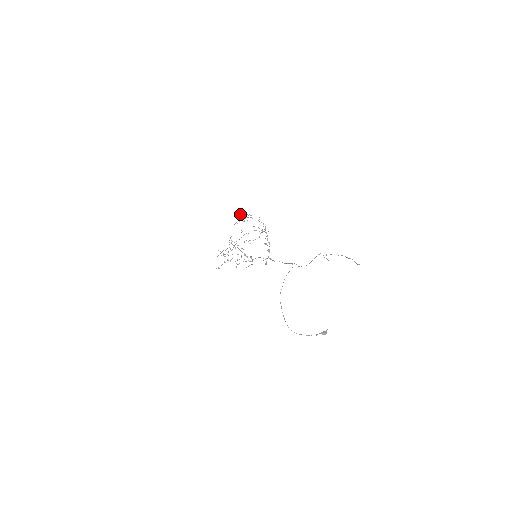
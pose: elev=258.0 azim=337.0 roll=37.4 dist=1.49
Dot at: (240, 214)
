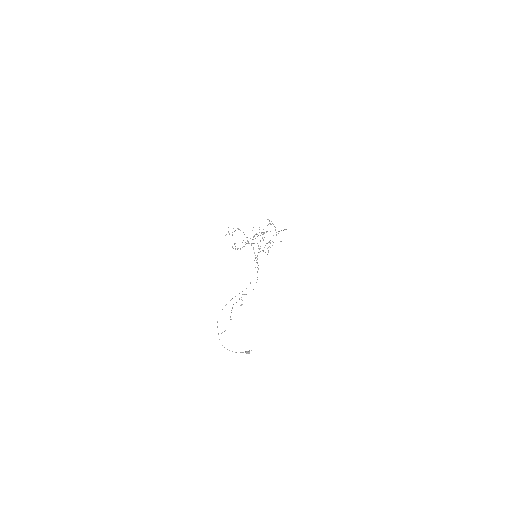
Dot at: occluded
